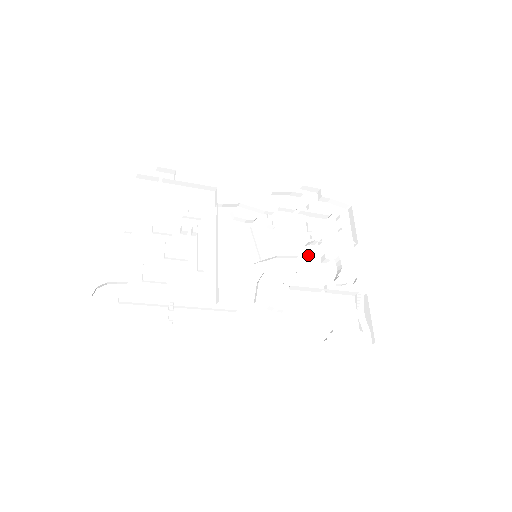
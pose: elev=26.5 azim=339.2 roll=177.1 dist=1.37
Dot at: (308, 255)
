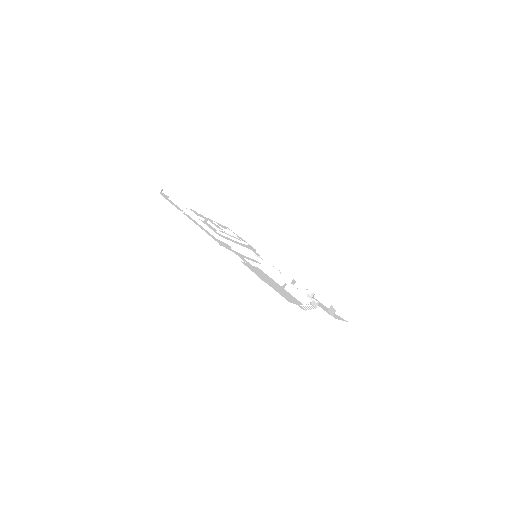
Dot at: occluded
